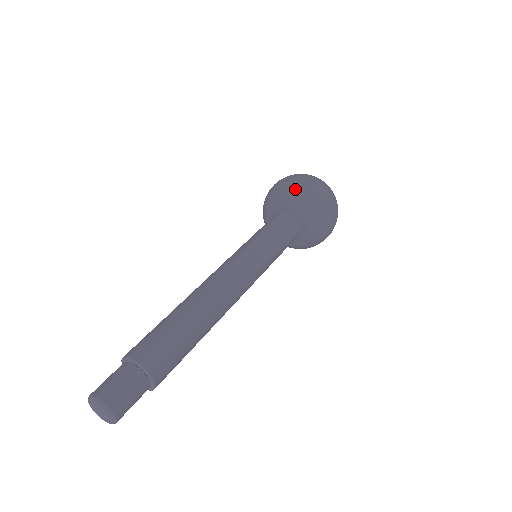
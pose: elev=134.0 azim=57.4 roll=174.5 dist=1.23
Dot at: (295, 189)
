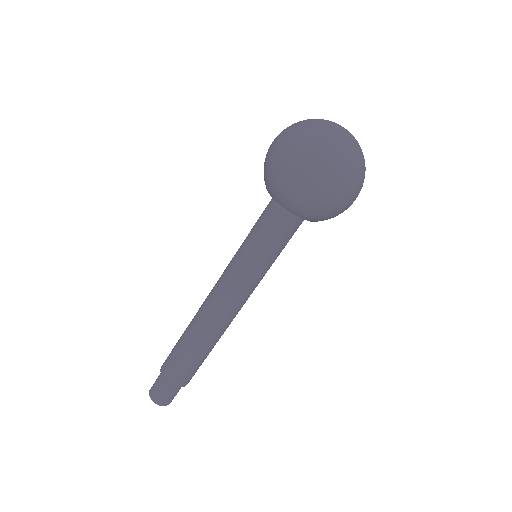
Dot at: (298, 199)
